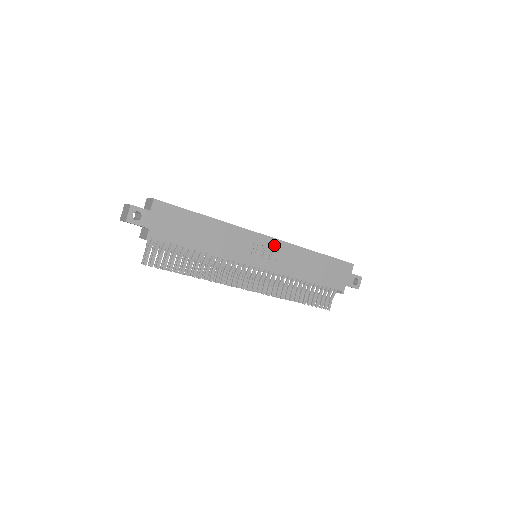
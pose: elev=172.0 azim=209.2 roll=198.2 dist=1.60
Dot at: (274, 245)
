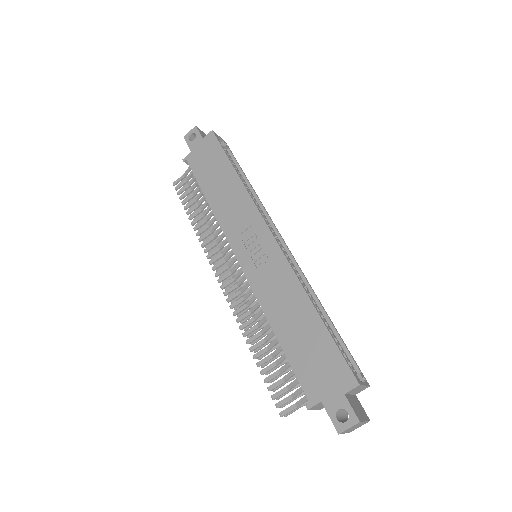
Dot at: (271, 250)
